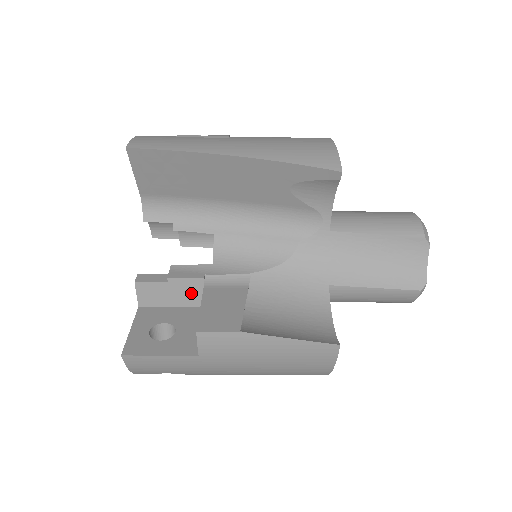
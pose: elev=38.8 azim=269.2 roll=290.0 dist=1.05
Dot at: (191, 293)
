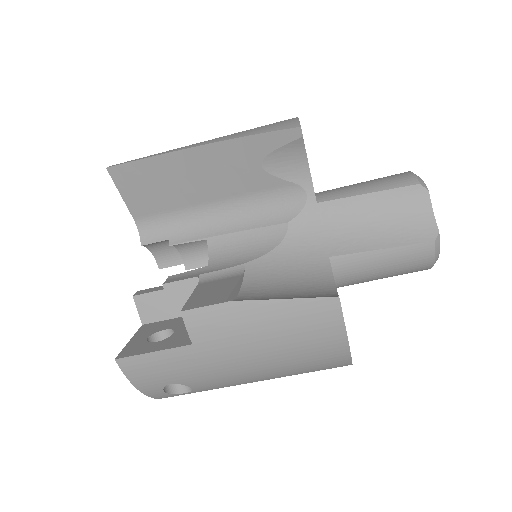
Dot at: occluded
